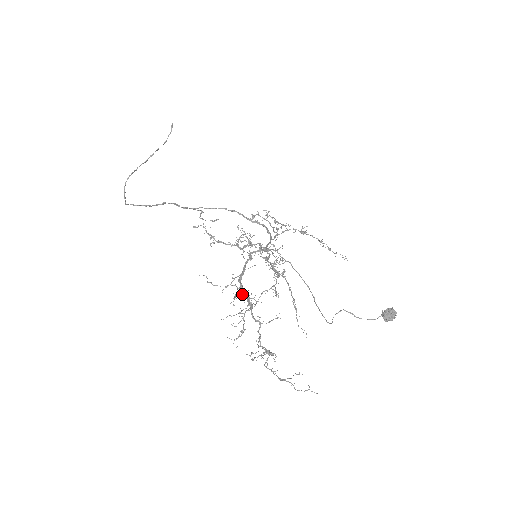
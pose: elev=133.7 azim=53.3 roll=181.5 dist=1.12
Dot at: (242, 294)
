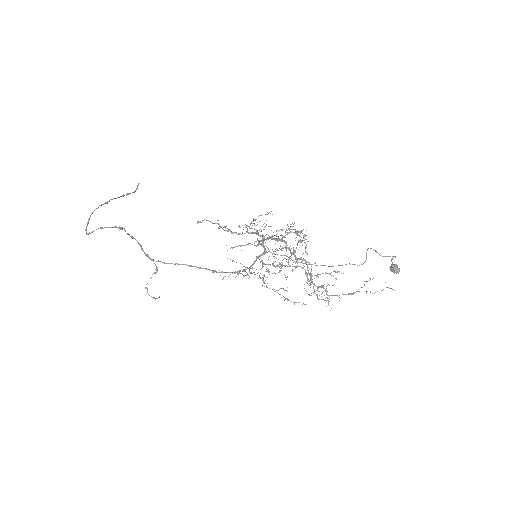
Dot at: occluded
